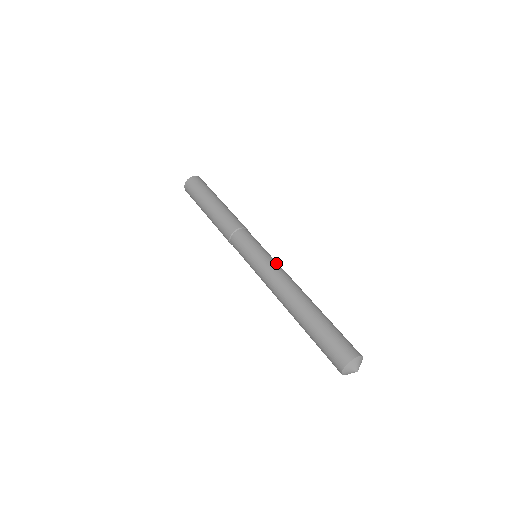
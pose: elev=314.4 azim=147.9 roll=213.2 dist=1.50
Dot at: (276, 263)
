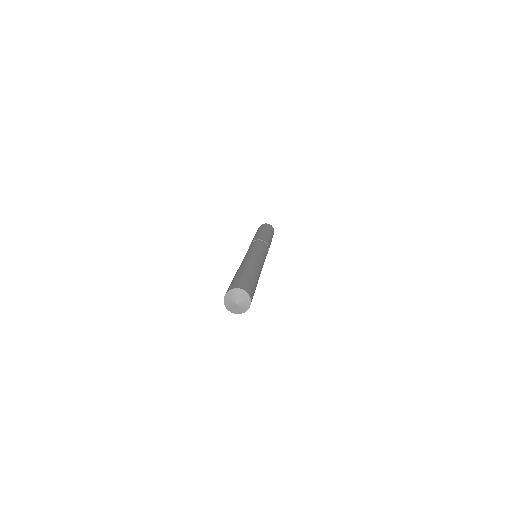
Dot at: (257, 252)
